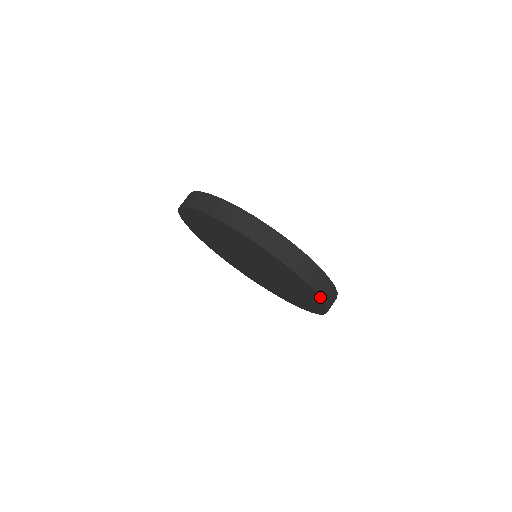
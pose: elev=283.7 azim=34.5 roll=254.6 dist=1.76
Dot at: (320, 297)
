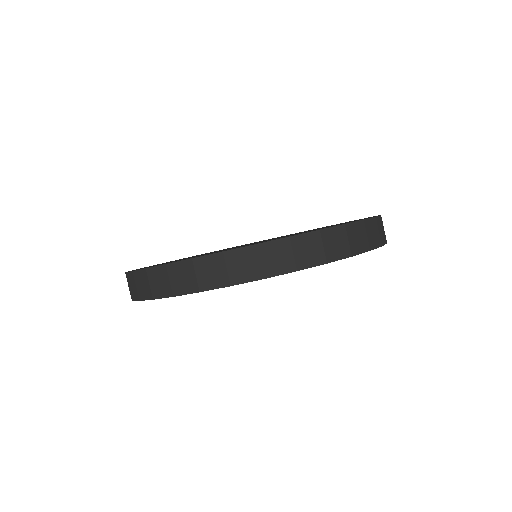
Dot at: occluded
